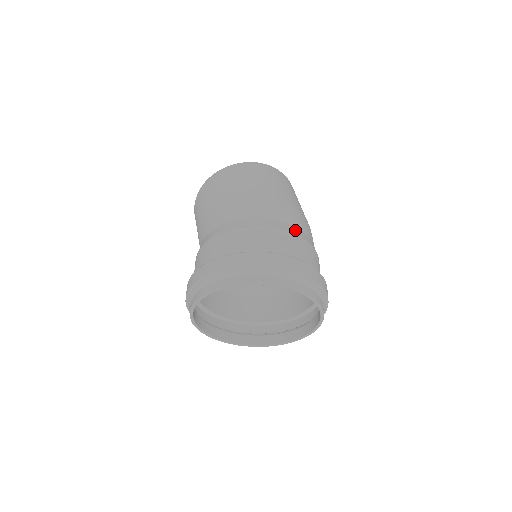
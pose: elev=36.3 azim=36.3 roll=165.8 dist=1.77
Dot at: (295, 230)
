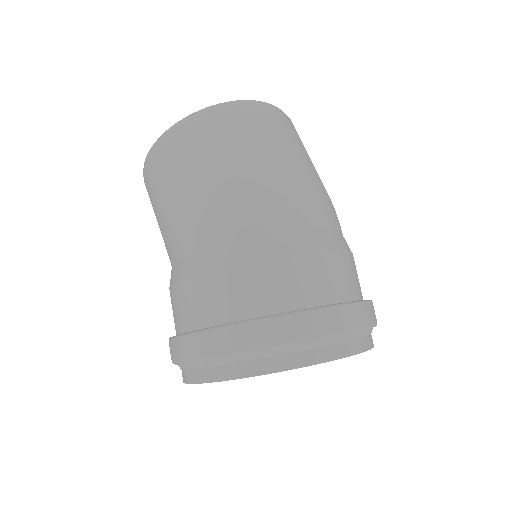
Dot at: (306, 240)
